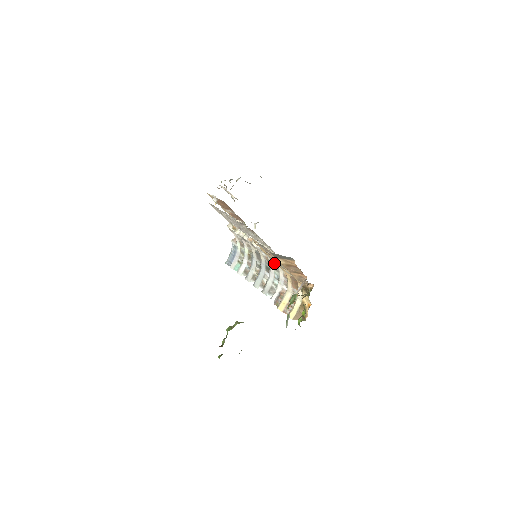
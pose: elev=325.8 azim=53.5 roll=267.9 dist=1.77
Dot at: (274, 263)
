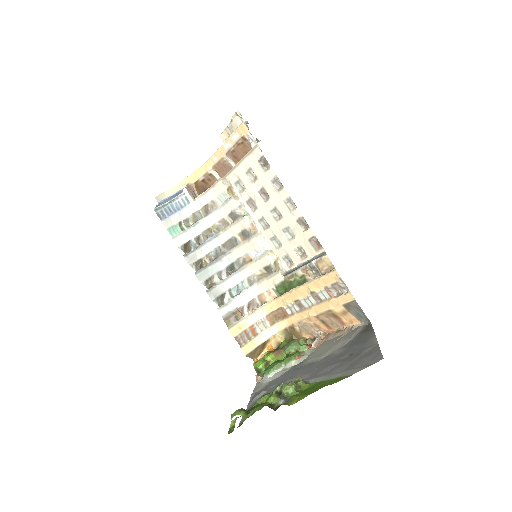
Dot at: (258, 273)
